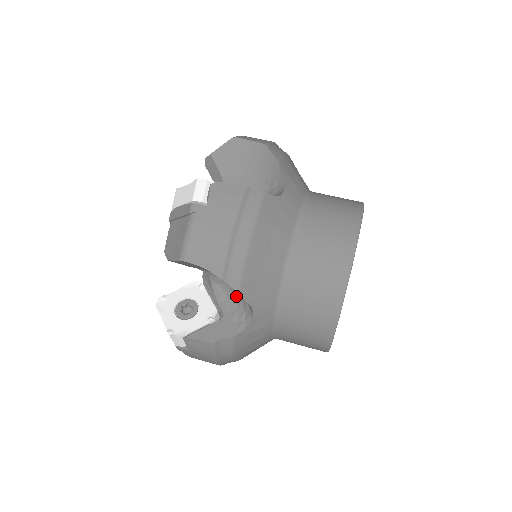
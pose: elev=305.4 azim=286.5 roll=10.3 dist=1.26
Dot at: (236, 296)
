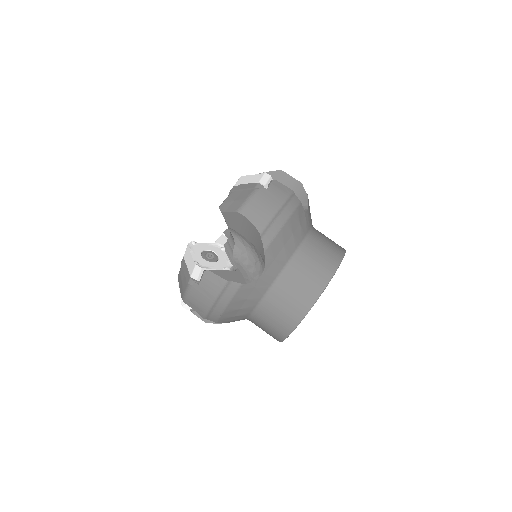
Dot at: occluded
